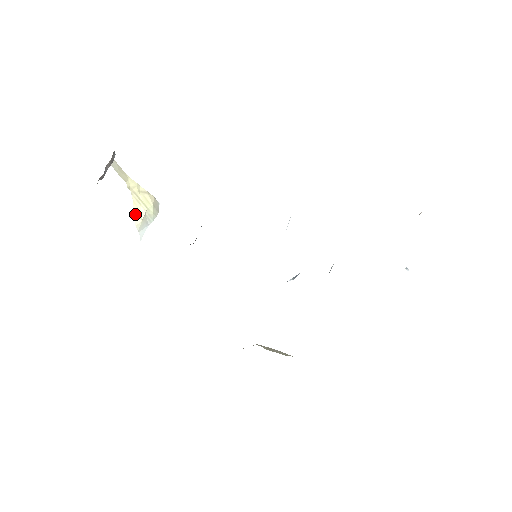
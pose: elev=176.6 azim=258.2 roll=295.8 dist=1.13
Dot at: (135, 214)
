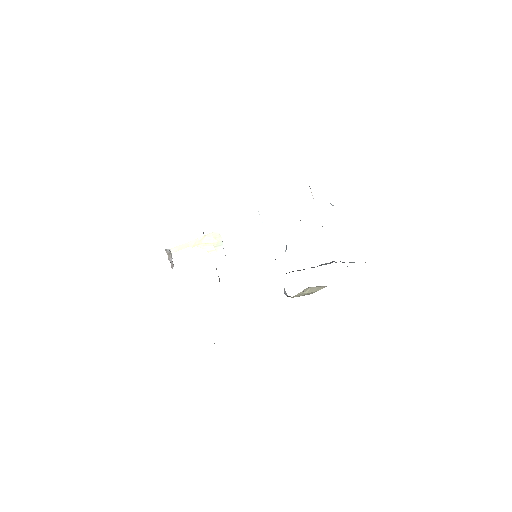
Dot at: (209, 252)
